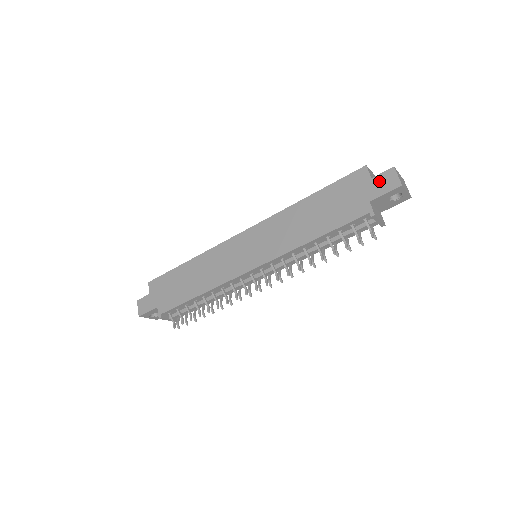
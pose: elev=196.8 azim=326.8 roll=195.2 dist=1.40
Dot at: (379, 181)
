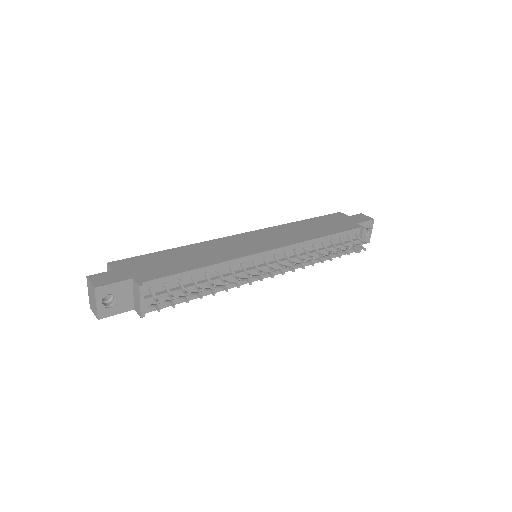
Dot at: (356, 217)
